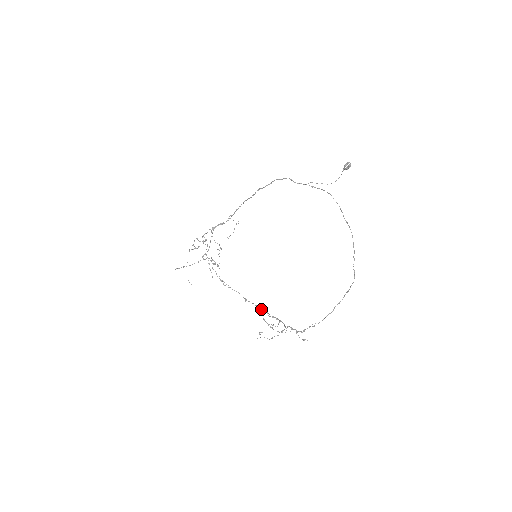
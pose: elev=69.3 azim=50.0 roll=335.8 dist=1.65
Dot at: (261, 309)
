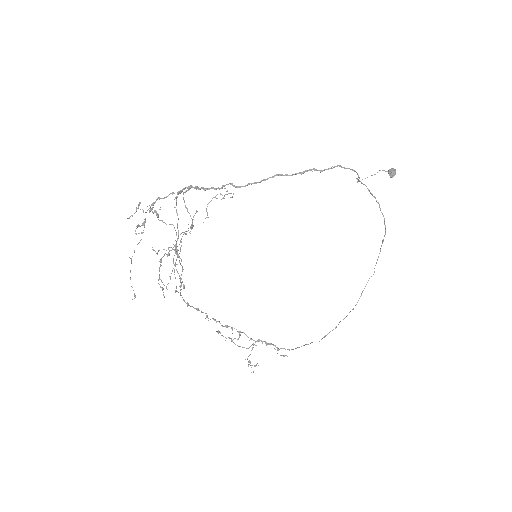
Dot at: occluded
